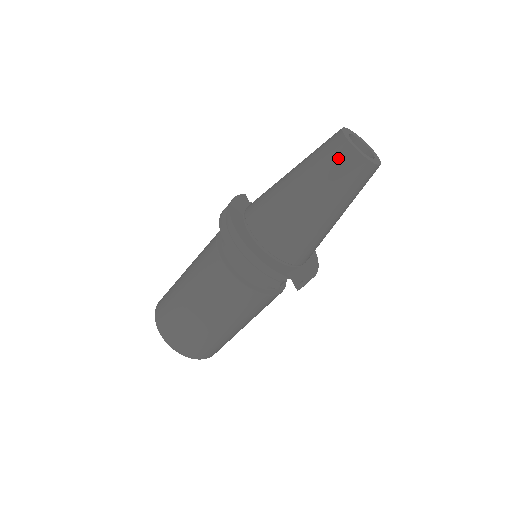
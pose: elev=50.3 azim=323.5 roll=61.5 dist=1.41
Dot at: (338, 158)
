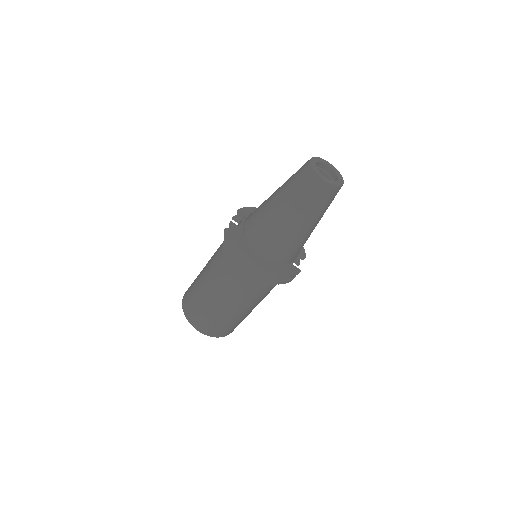
Dot at: (321, 195)
